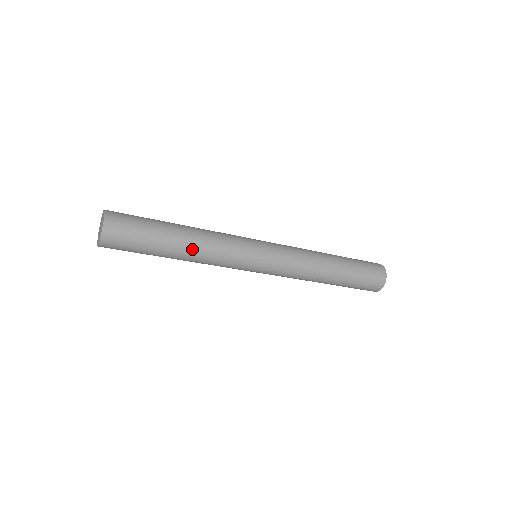
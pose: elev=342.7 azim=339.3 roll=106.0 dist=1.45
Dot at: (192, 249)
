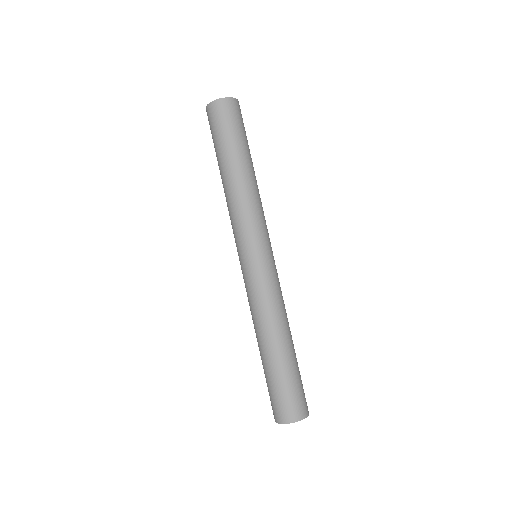
Dot at: (254, 179)
